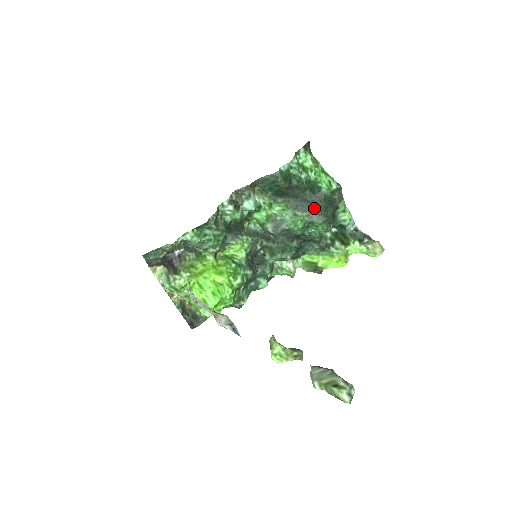
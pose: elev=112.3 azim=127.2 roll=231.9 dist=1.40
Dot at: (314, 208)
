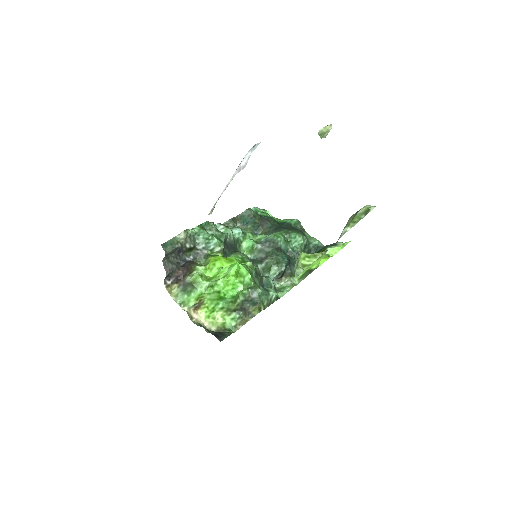
Dot at: (286, 228)
